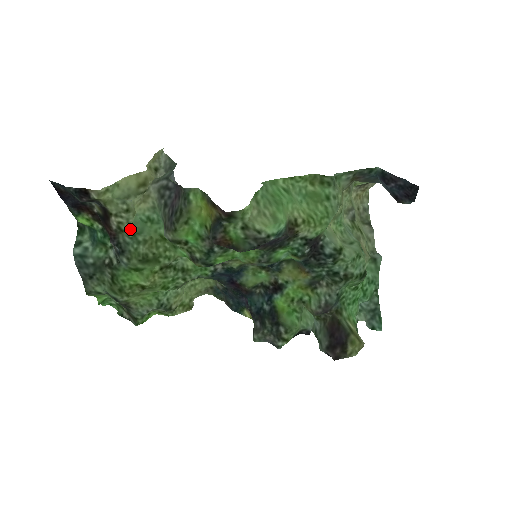
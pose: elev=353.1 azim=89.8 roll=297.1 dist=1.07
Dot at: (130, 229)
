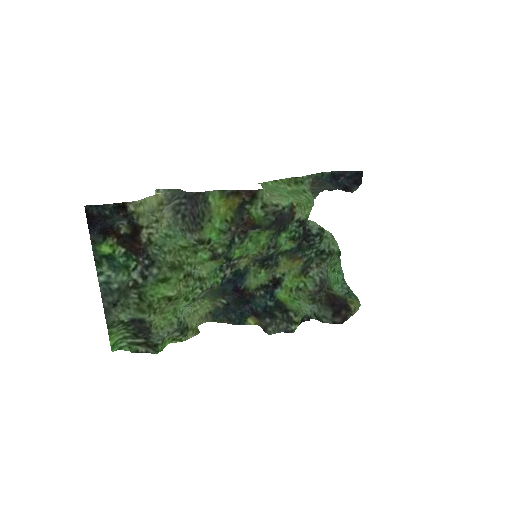
Dot at: (156, 242)
